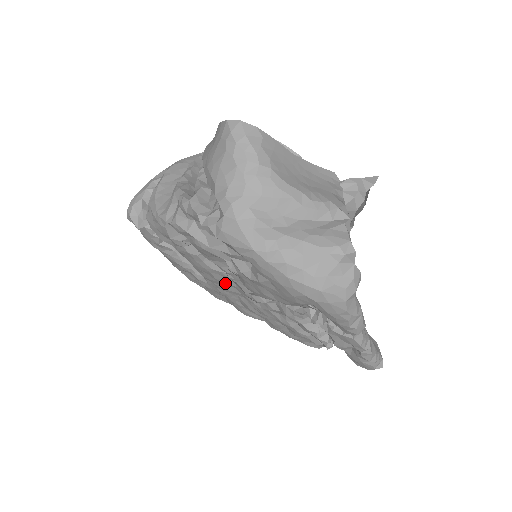
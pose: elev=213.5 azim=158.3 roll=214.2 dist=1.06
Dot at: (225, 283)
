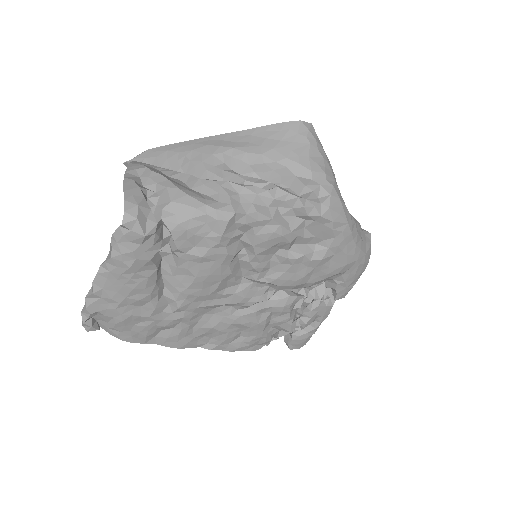
Dot at: (219, 294)
